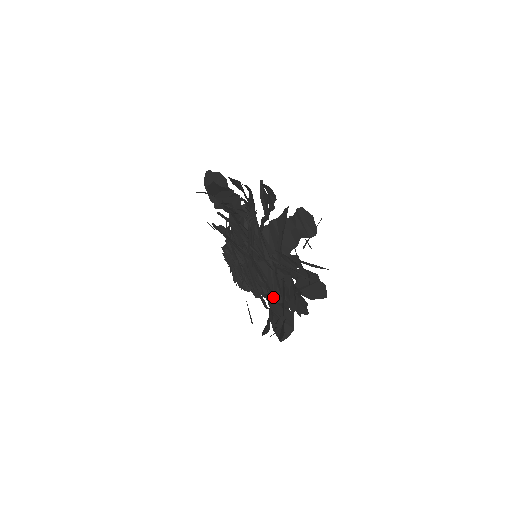
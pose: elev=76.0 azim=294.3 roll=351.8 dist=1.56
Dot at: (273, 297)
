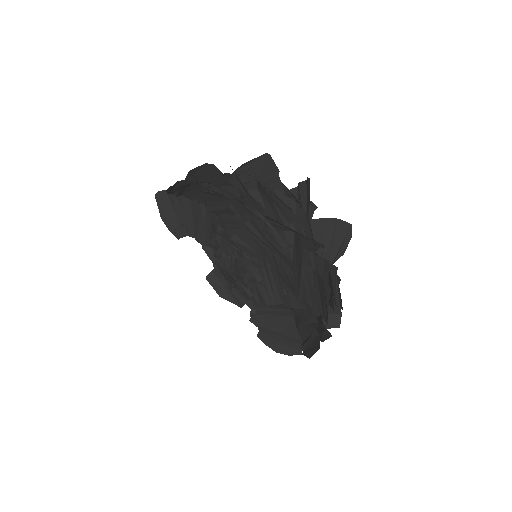
Dot at: occluded
